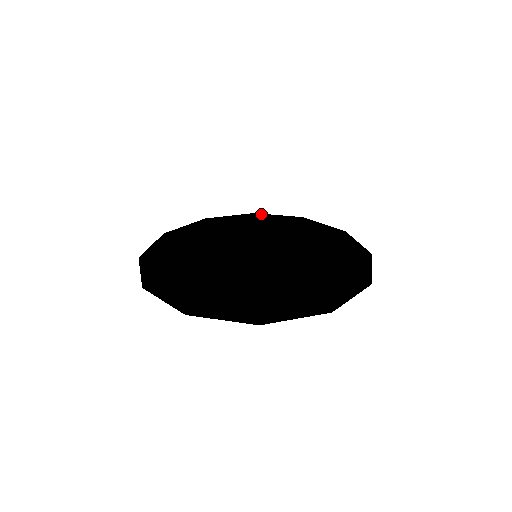
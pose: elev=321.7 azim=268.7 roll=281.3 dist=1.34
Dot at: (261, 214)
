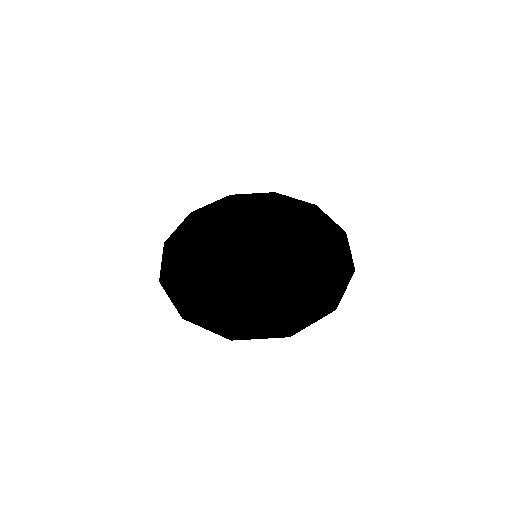
Dot at: (280, 195)
